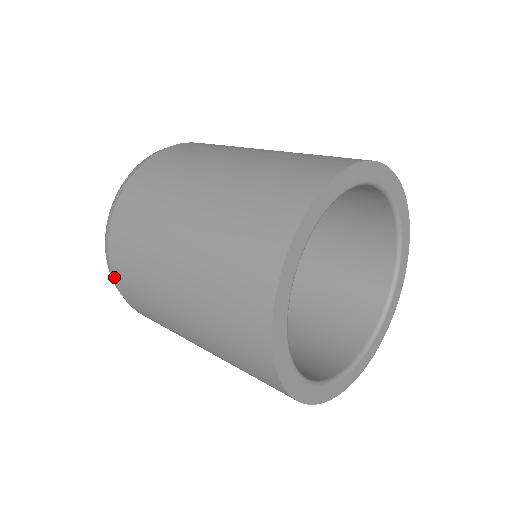
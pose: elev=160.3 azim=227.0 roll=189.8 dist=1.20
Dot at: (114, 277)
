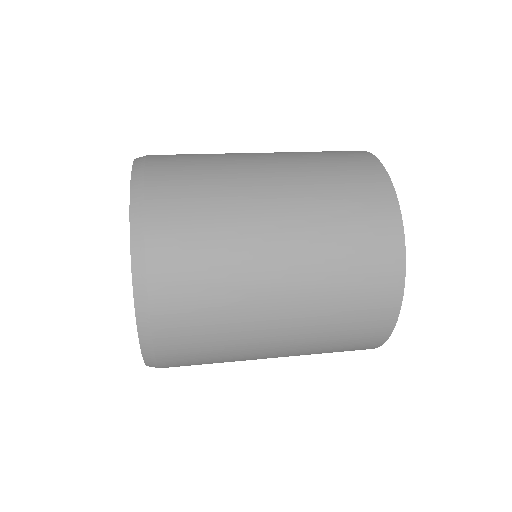
Dot at: occluded
